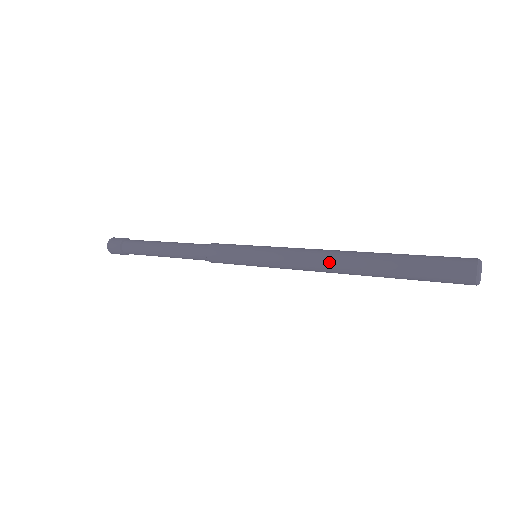
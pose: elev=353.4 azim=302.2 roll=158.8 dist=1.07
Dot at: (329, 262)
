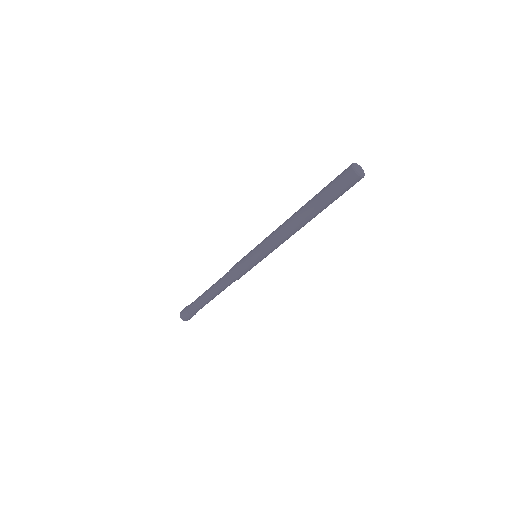
Dot at: (287, 223)
